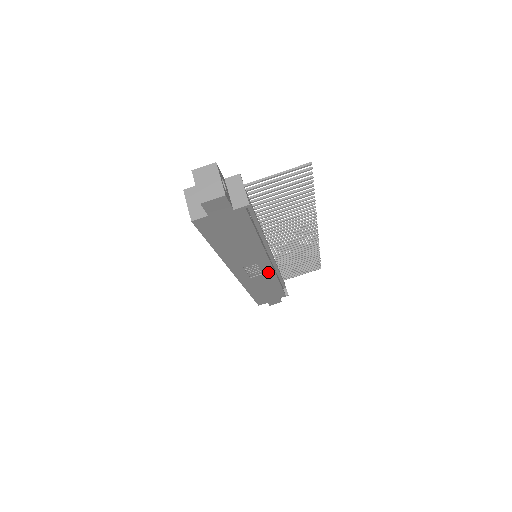
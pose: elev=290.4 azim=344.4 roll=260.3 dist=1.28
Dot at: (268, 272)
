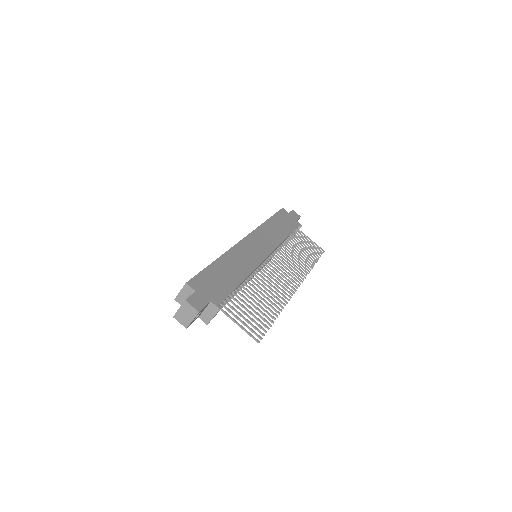
Dot at: occluded
